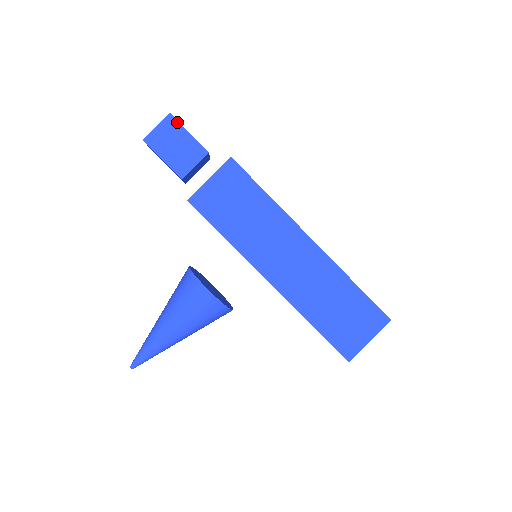
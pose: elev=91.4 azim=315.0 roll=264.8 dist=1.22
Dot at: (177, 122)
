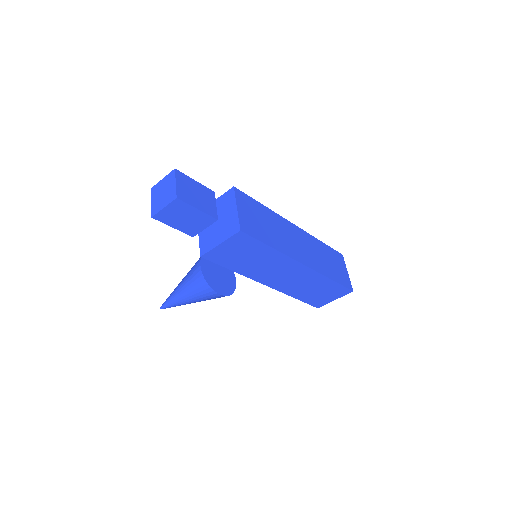
Dot at: (185, 203)
